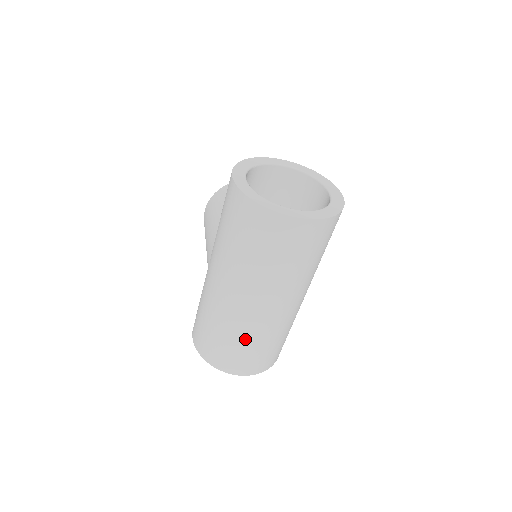
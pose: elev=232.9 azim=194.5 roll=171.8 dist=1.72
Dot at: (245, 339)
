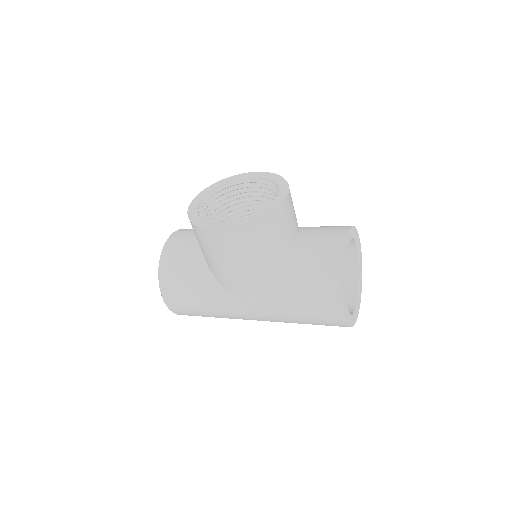
Dot at: occluded
